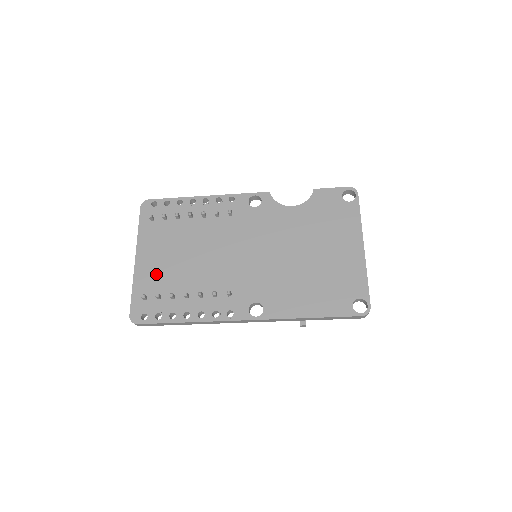
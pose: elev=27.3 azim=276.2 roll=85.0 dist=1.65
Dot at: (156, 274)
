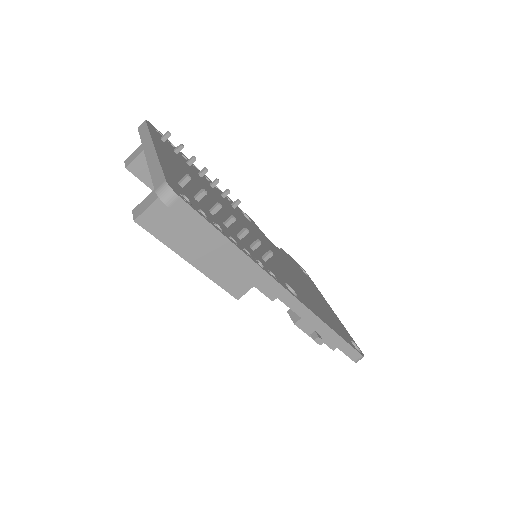
Dot at: occluded
